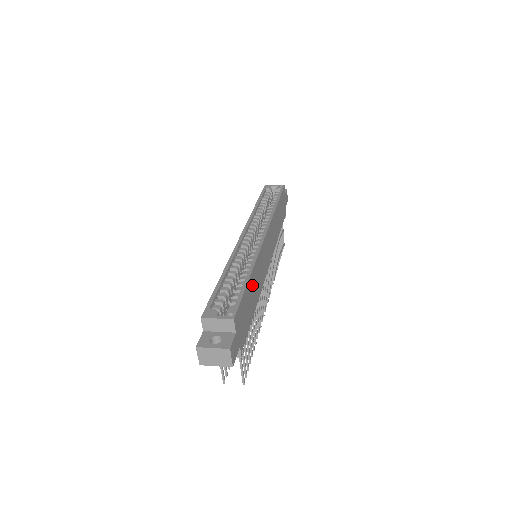
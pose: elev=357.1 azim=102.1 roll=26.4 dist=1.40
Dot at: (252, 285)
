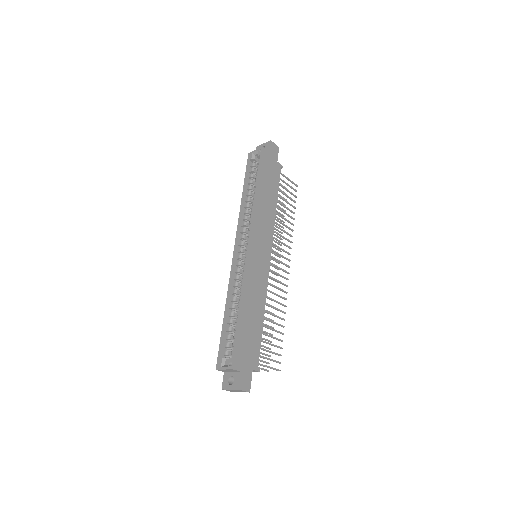
Dot at: (248, 313)
